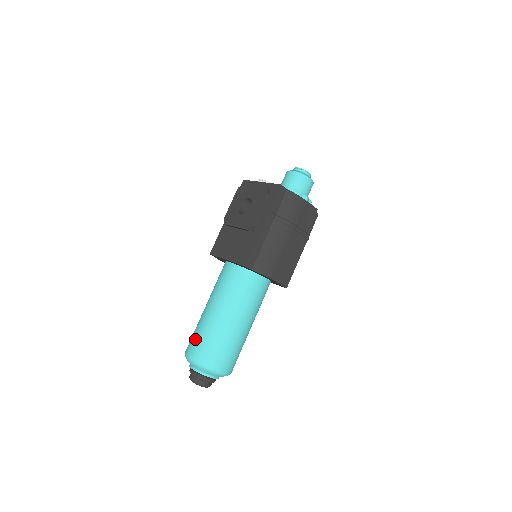
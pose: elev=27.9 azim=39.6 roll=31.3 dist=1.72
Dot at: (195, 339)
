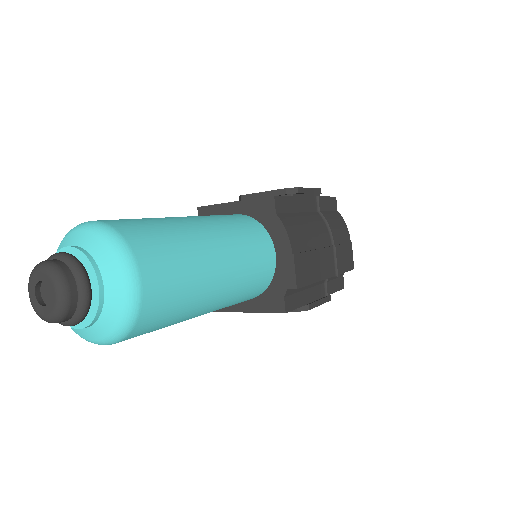
Dot at: occluded
